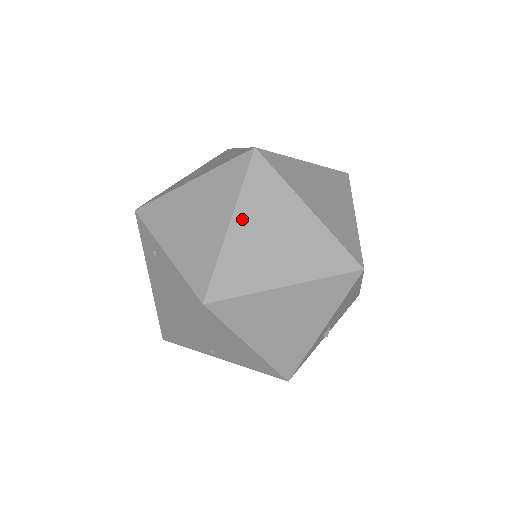
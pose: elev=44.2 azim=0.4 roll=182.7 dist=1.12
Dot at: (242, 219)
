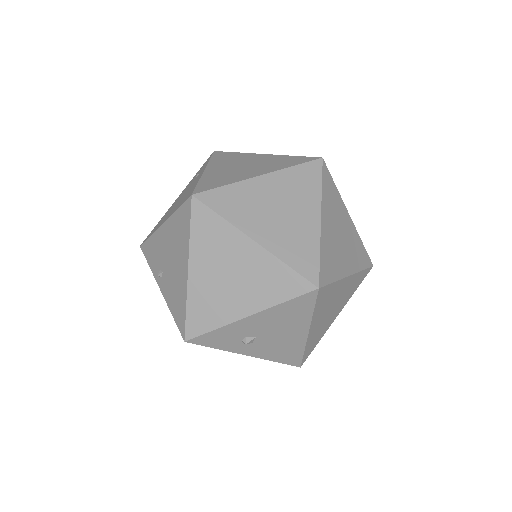
Dot at: (271, 181)
